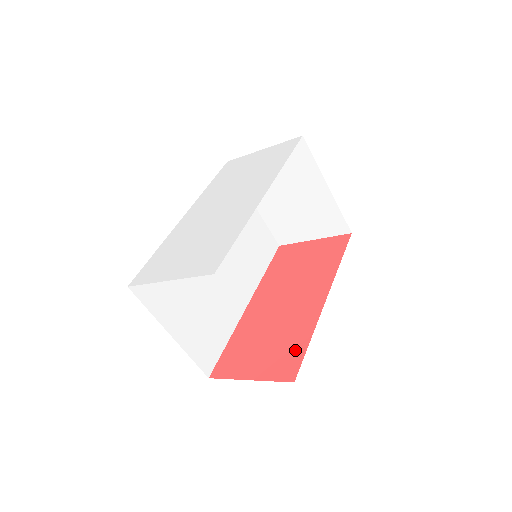
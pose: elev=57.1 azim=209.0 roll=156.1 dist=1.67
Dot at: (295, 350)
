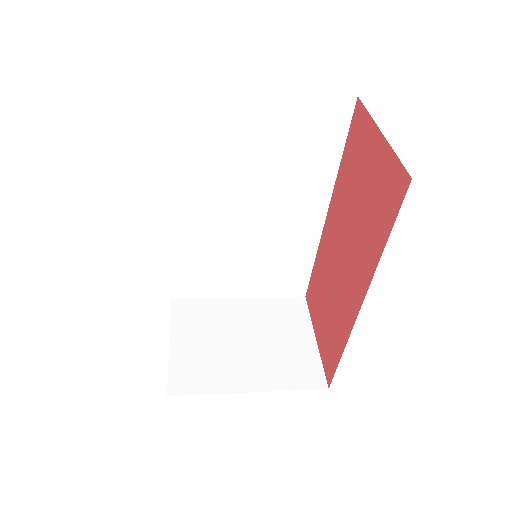
Dot at: (334, 352)
